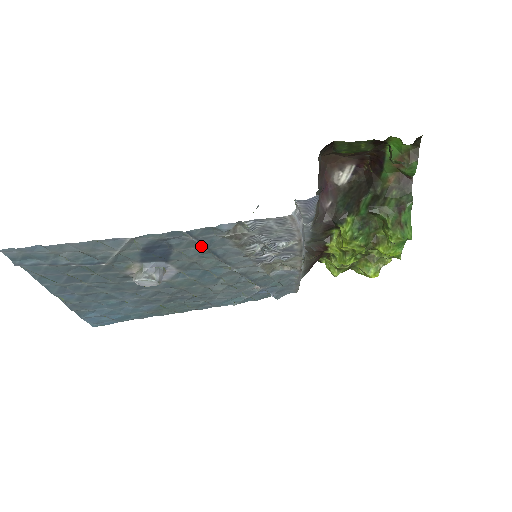
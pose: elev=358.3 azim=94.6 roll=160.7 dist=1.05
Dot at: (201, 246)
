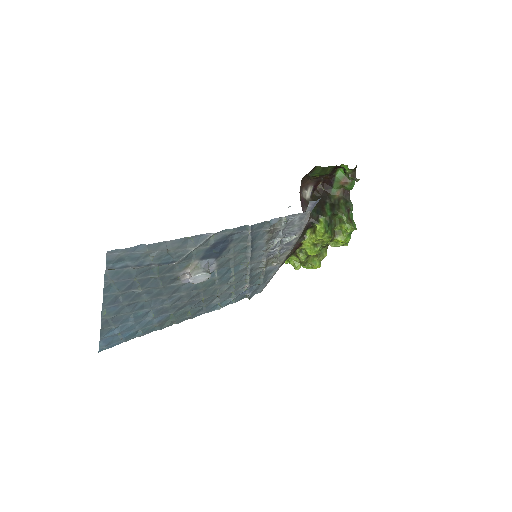
Dot at: (248, 240)
